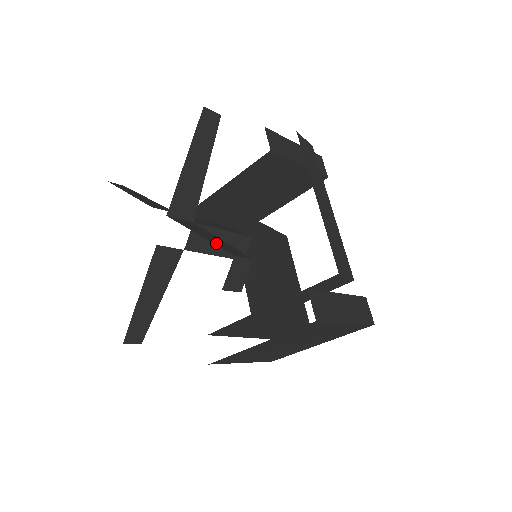
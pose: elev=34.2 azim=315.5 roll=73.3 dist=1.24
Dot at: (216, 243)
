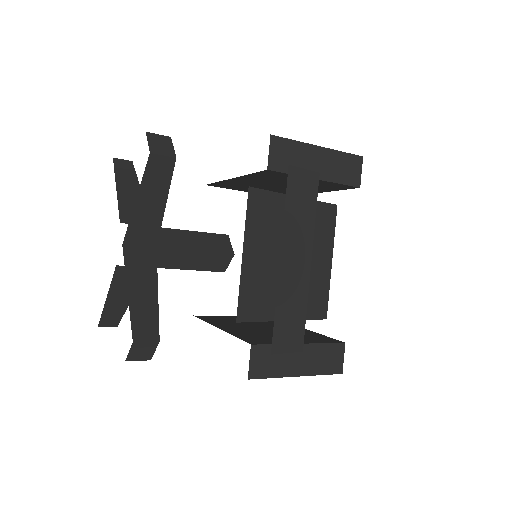
Dot at: (135, 310)
